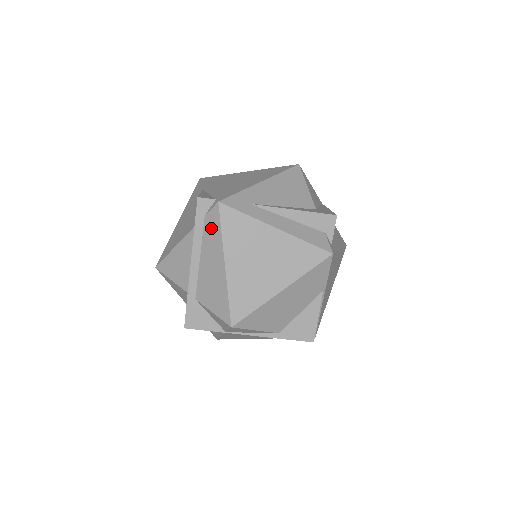
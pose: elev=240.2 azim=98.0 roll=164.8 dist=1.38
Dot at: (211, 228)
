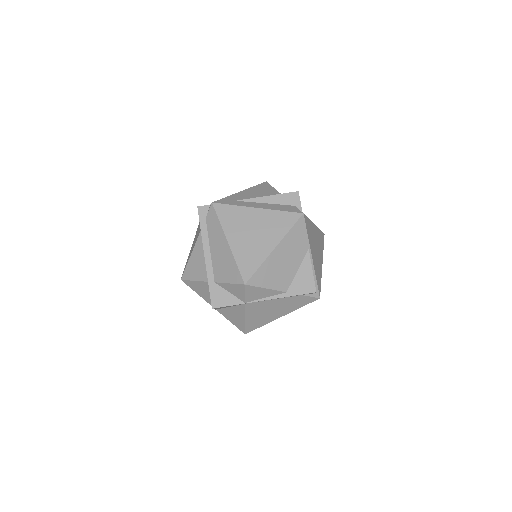
Dot at: (212, 223)
